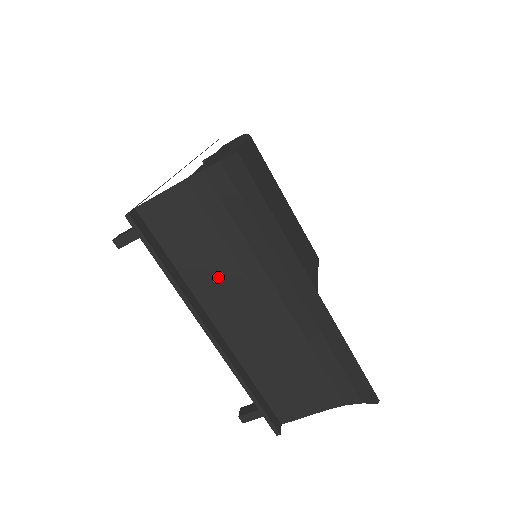
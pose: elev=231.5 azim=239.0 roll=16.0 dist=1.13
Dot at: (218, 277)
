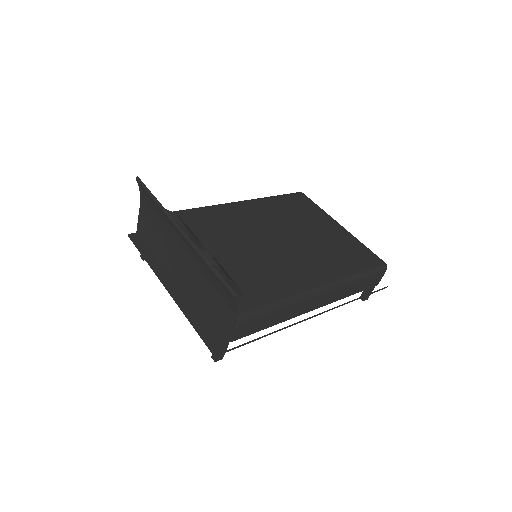
Dot at: (164, 251)
